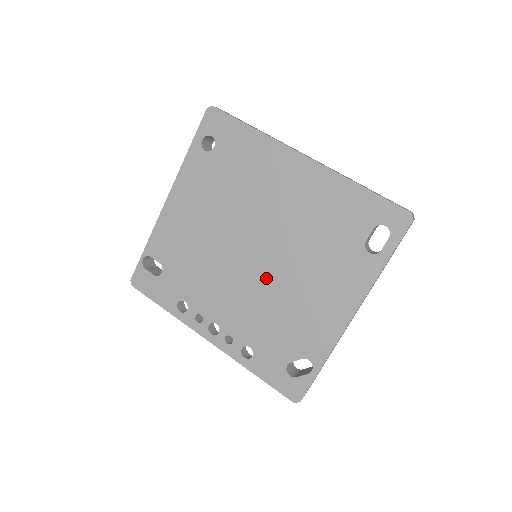
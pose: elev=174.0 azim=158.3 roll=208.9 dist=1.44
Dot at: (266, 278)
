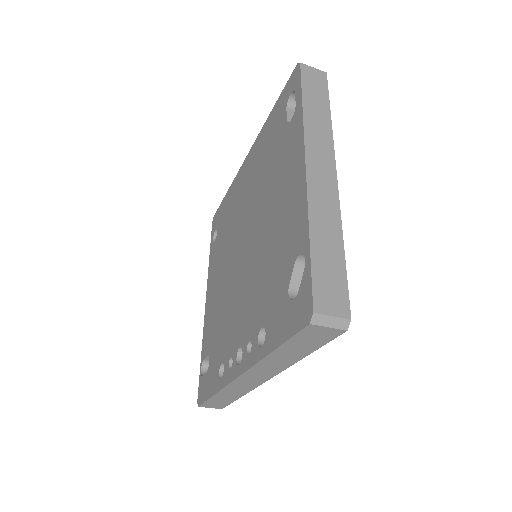
Dot at: (253, 250)
